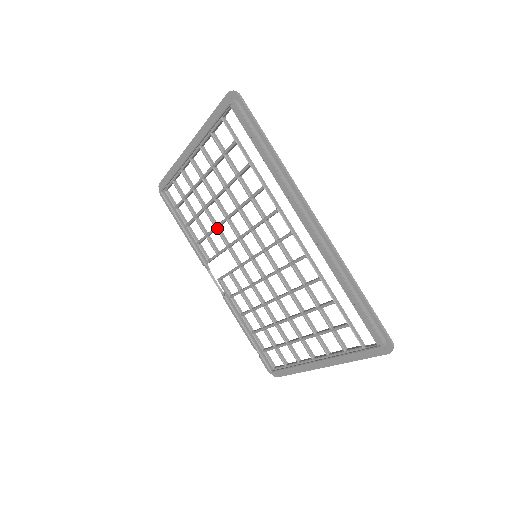
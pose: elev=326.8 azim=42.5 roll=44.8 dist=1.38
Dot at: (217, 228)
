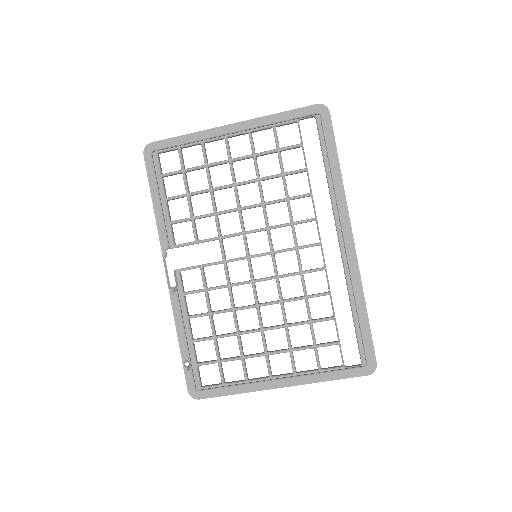
Dot at: (217, 214)
